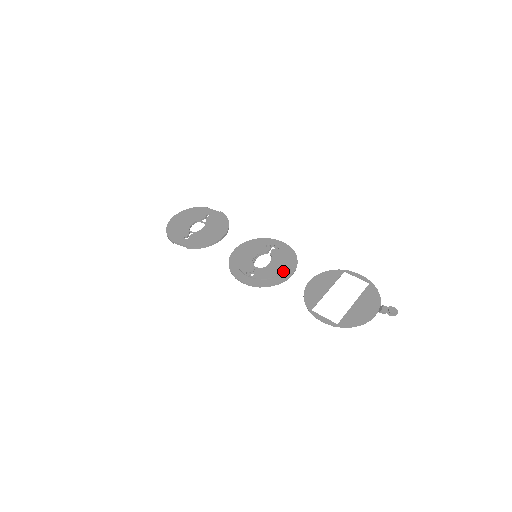
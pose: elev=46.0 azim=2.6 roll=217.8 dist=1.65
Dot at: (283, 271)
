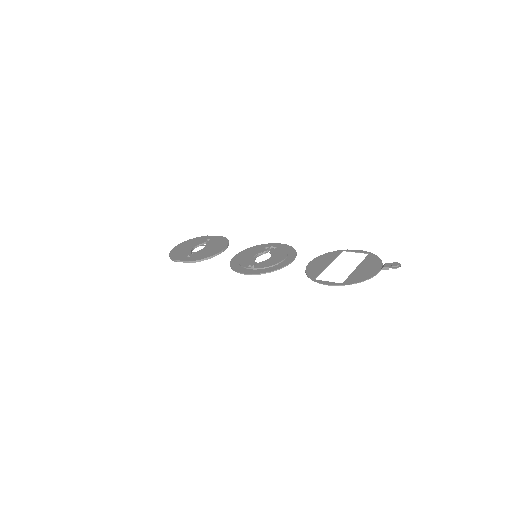
Dot at: (283, 260)
